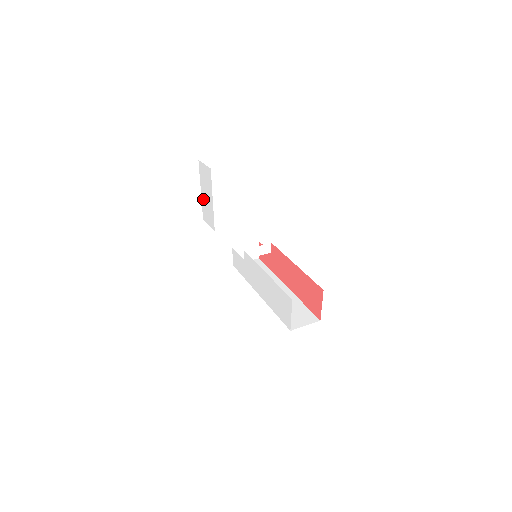
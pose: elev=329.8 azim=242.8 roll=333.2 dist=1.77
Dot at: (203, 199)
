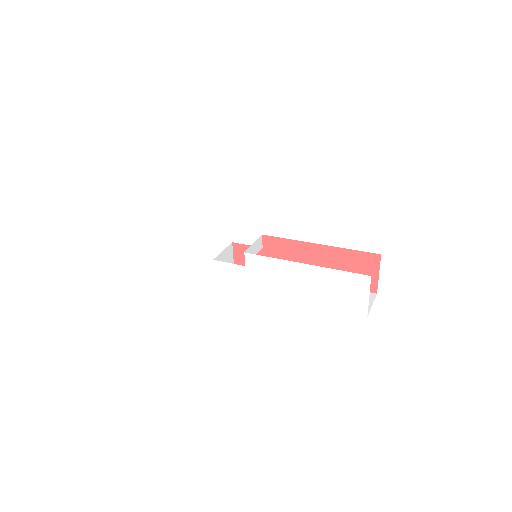
Dot at: (125, 217)
